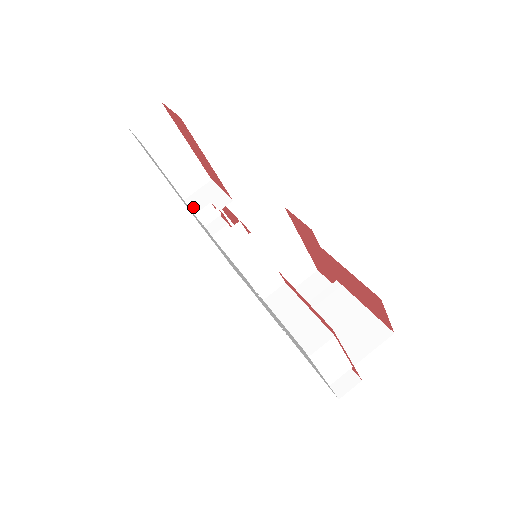
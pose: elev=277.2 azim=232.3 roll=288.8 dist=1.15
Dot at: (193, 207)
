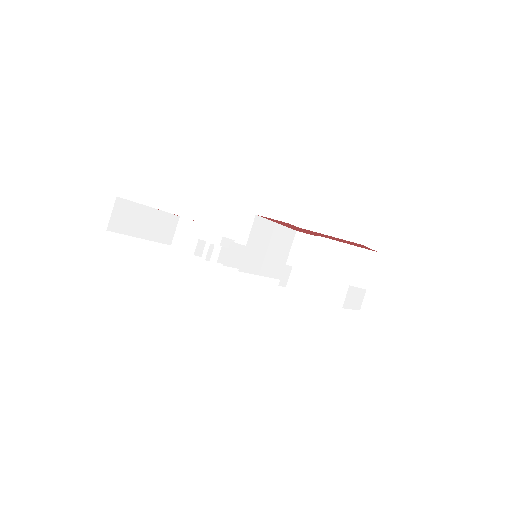
Dot at: (183, 246)
